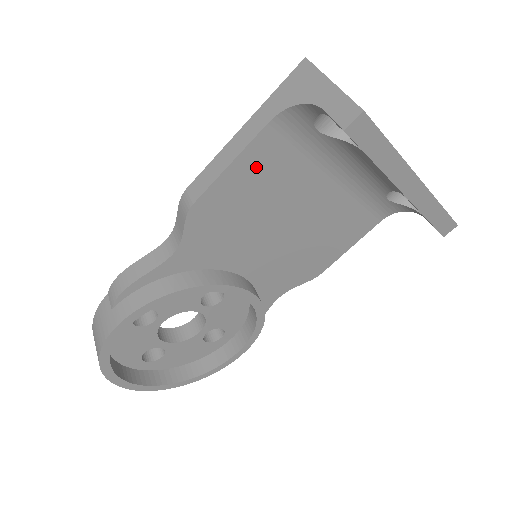
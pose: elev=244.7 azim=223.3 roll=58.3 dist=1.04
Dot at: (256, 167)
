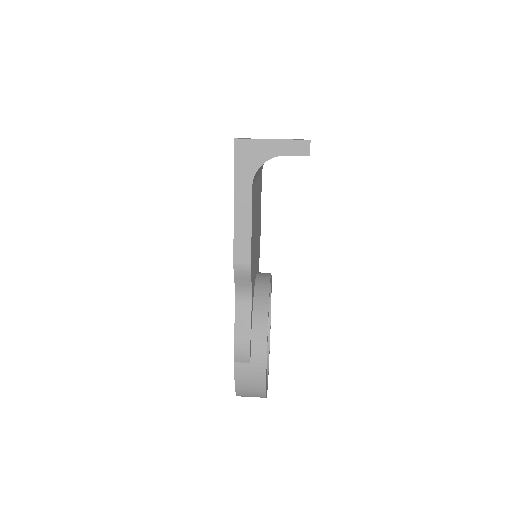
Dot at: (253, 213)
